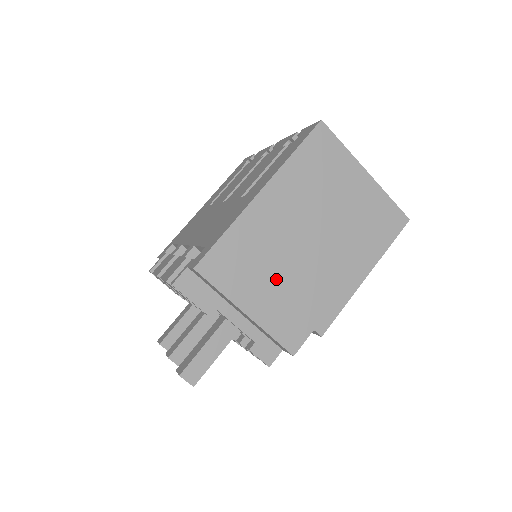
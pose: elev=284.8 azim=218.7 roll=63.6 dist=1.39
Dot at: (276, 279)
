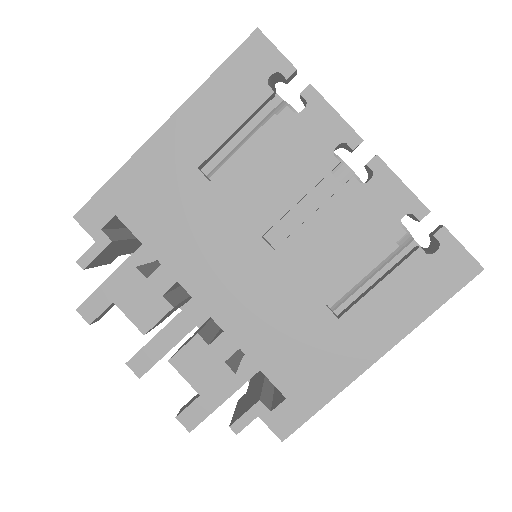
Dot at: occluded
